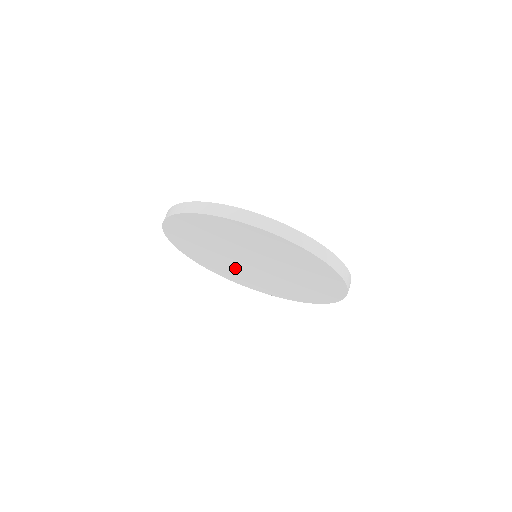
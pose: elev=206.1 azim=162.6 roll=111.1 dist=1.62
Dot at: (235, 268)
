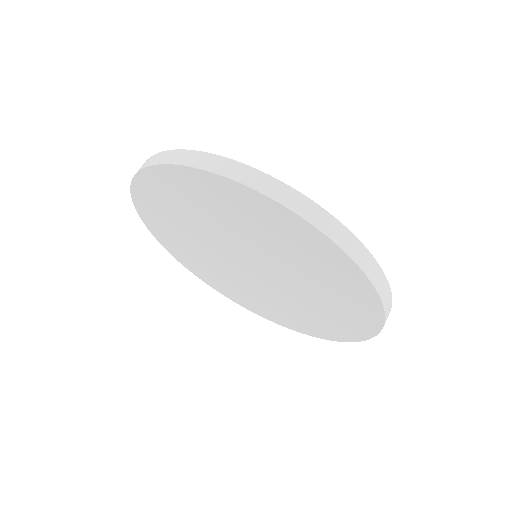
Dot at: (240, 282)
